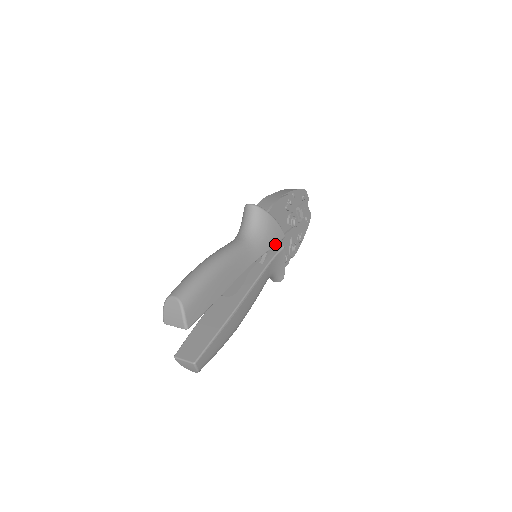
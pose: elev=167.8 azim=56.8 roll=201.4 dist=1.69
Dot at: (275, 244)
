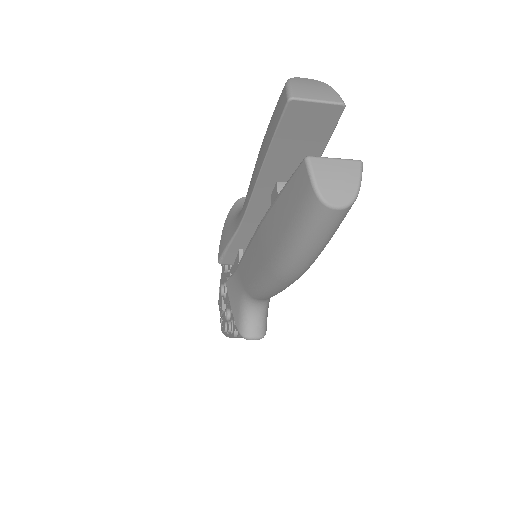
Dot at: occluded
